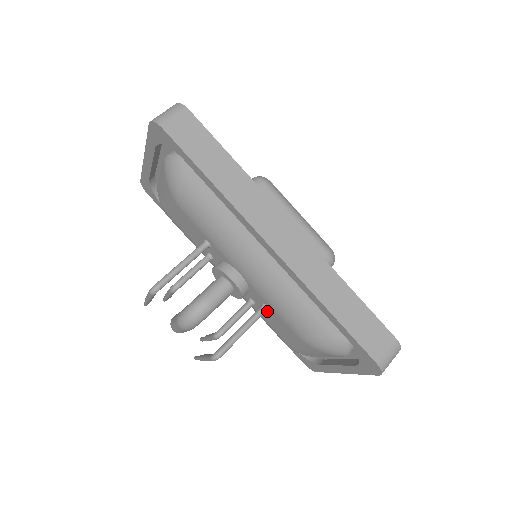
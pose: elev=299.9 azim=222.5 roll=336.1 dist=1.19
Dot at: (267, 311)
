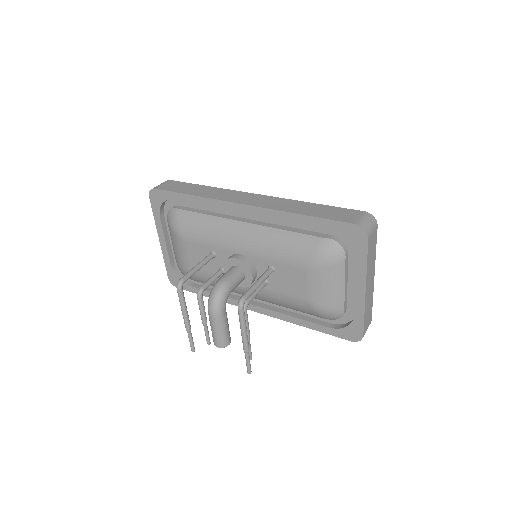
Dot at: (276, 274)
